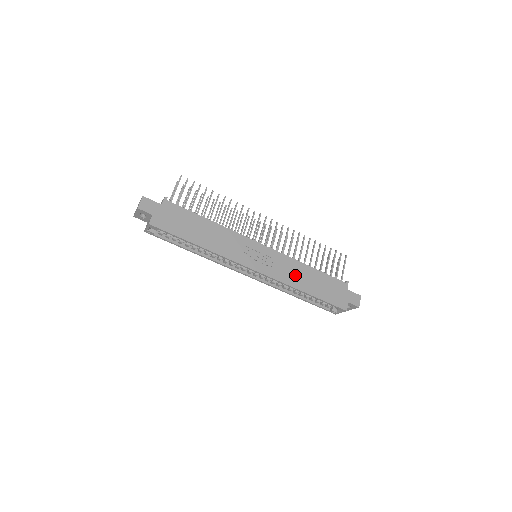
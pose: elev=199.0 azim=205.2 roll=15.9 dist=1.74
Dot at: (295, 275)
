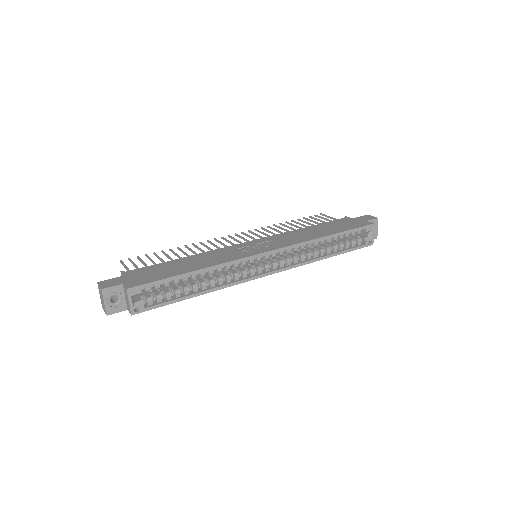
Dot at: (303, 236)
